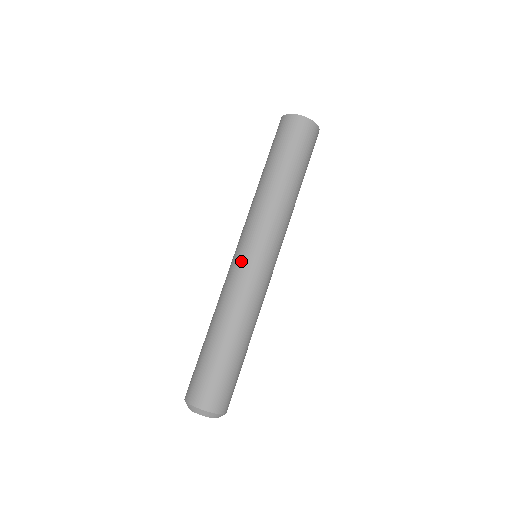
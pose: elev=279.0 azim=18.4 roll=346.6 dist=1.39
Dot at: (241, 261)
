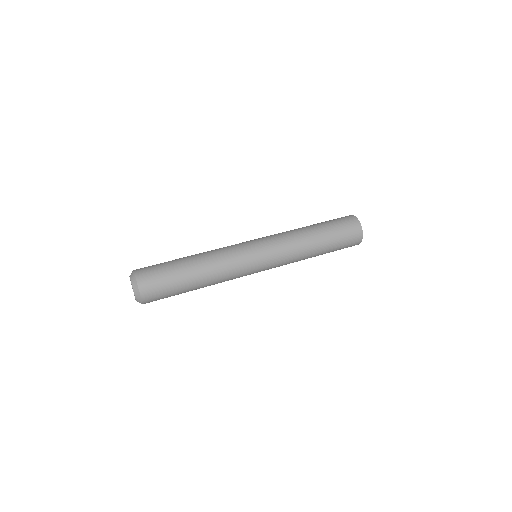
Dot at: occluded
